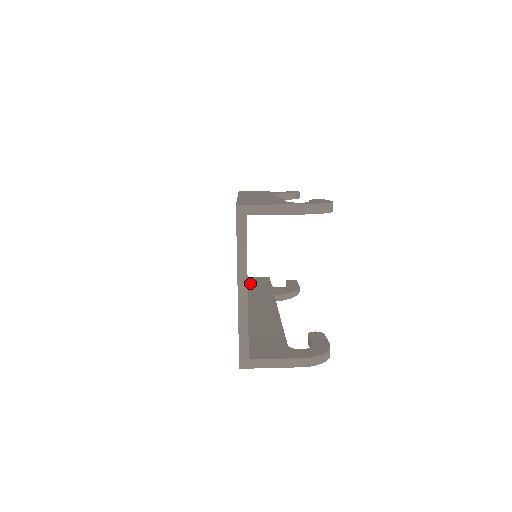
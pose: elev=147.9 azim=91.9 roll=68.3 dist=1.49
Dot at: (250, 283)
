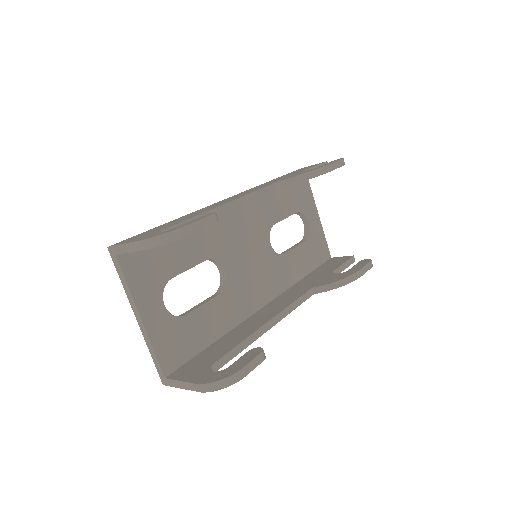
Dot at: (320, 267)
